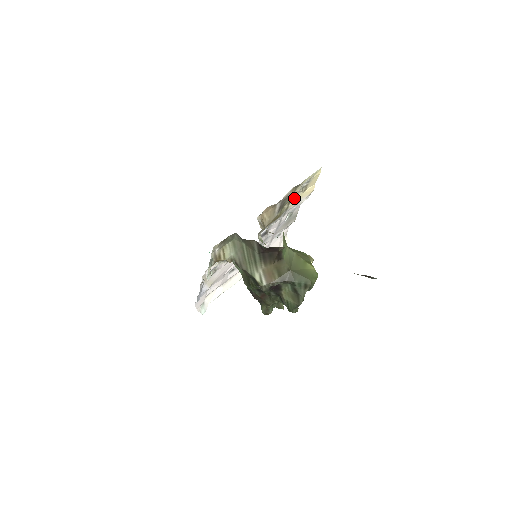
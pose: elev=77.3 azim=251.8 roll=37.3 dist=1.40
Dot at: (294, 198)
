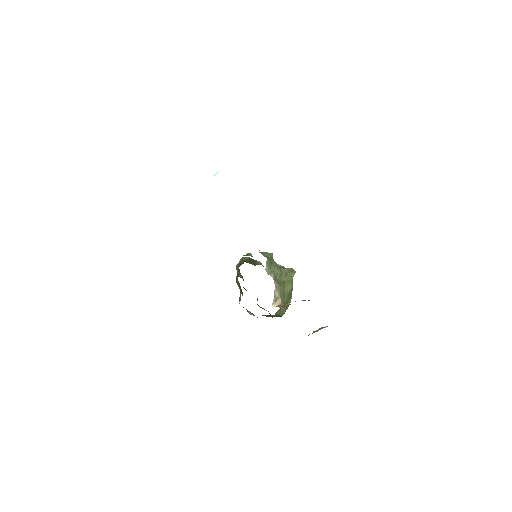
Dot at: occluded
